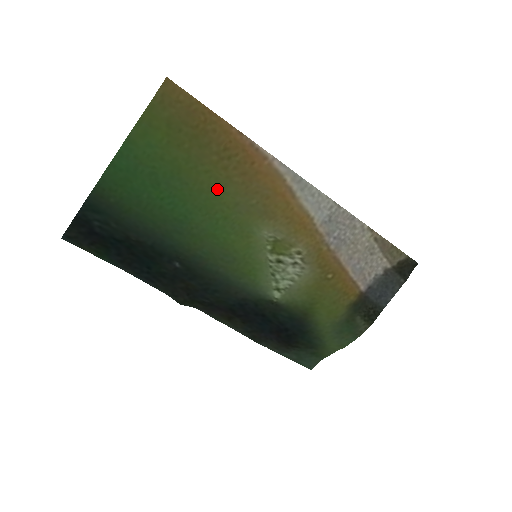
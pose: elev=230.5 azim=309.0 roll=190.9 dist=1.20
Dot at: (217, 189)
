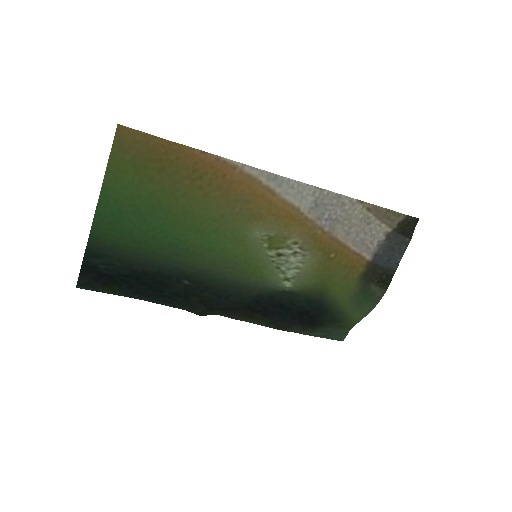
Dot at: (199, 208)
